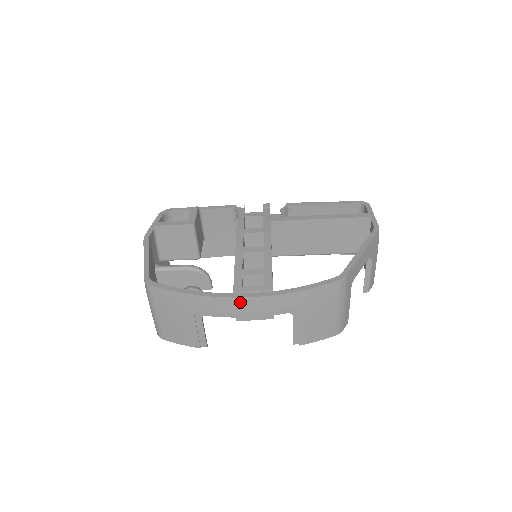
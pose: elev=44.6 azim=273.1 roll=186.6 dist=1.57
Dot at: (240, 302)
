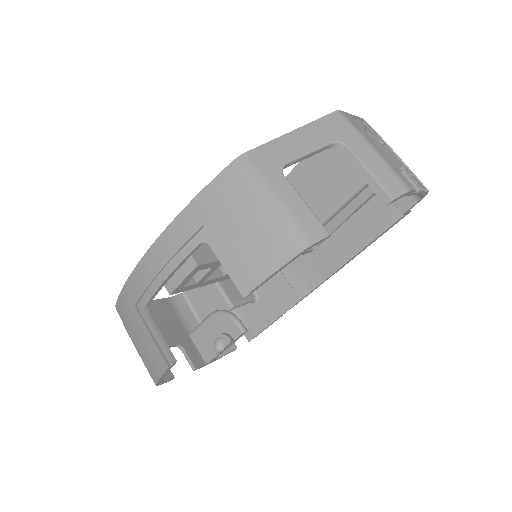
Dot at: (149, 259)
